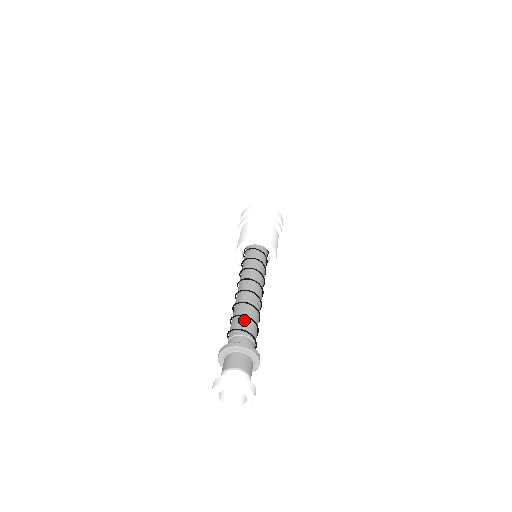
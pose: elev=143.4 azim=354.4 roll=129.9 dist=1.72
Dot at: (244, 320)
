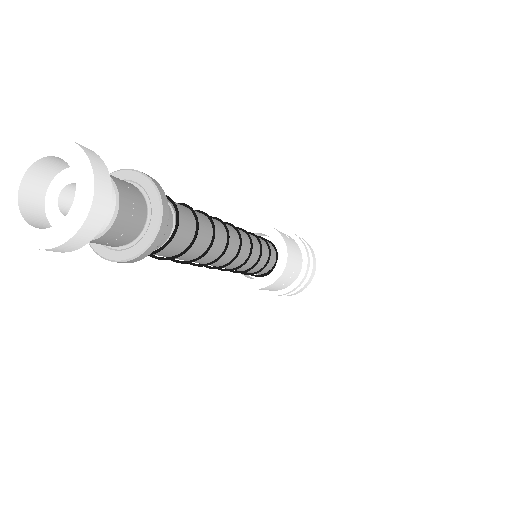
Dot at: occluded
